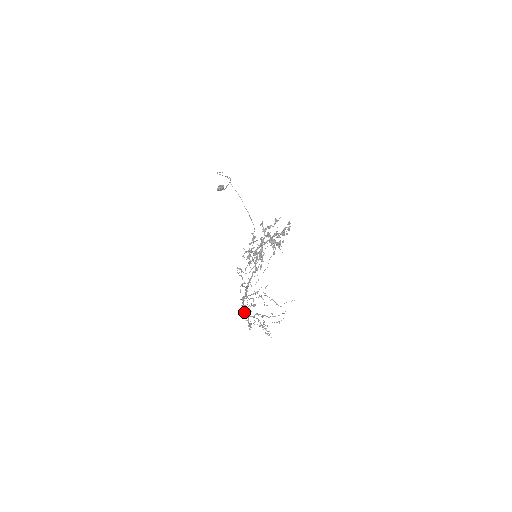
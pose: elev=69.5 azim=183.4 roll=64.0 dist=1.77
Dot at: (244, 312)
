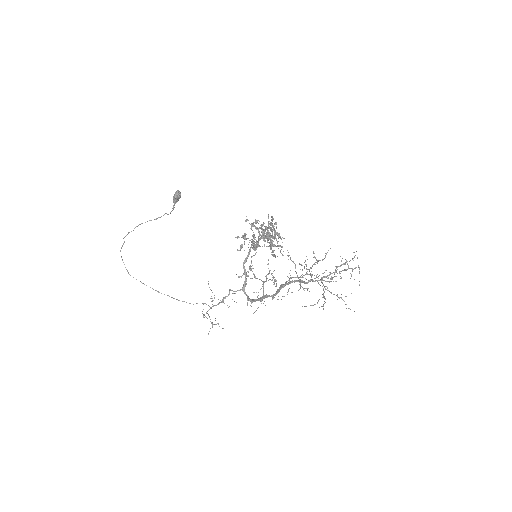
Dot at: (317, 260)
